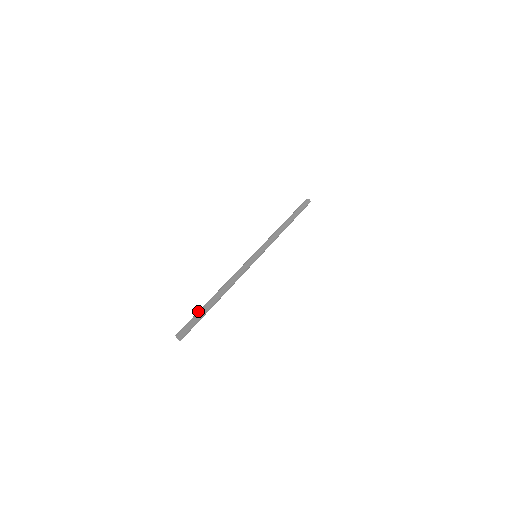
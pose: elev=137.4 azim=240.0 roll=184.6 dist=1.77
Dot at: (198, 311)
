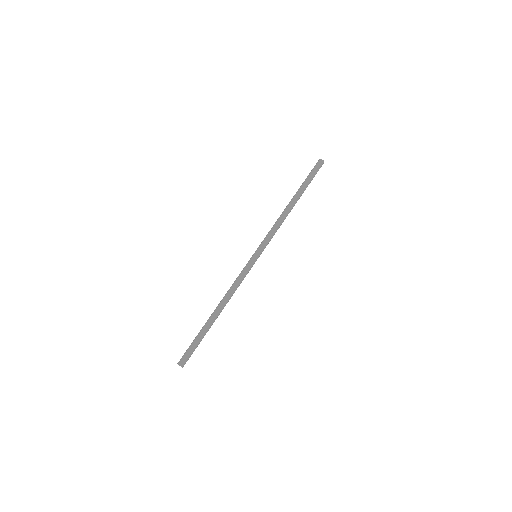
Dot at: occluded
